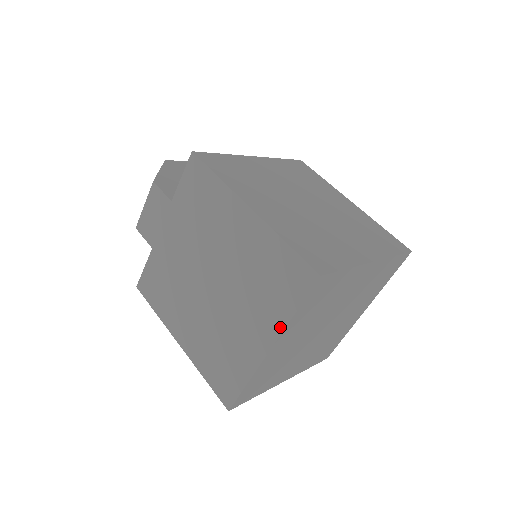
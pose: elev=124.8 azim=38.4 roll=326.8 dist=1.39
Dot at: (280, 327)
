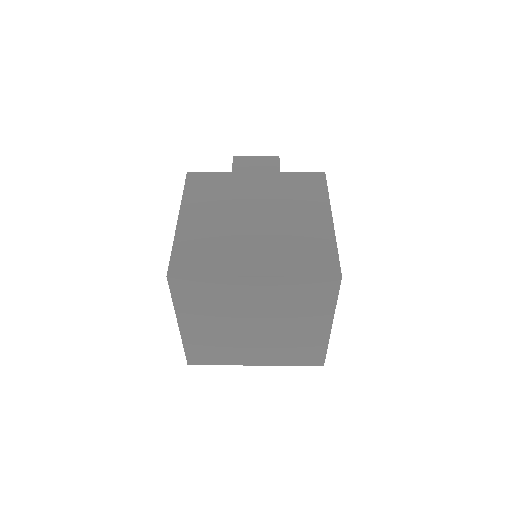
Dot at: (280, 273)
